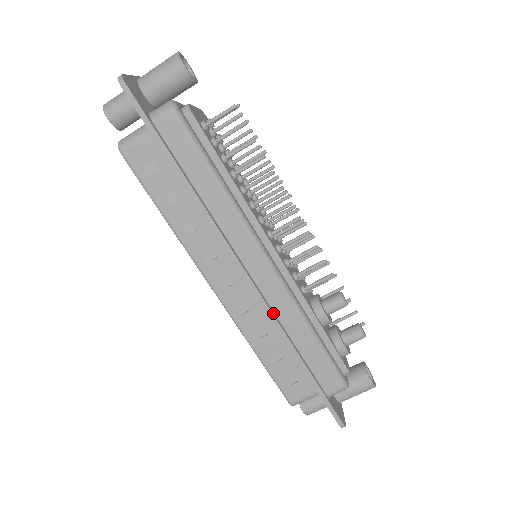
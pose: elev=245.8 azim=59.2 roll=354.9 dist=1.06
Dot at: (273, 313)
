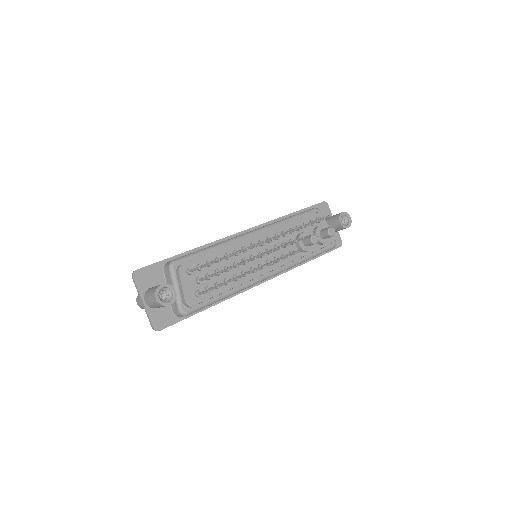
Dot at: (284, 272)
